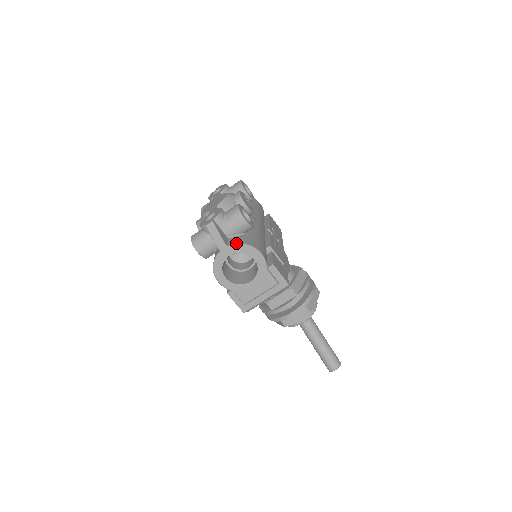
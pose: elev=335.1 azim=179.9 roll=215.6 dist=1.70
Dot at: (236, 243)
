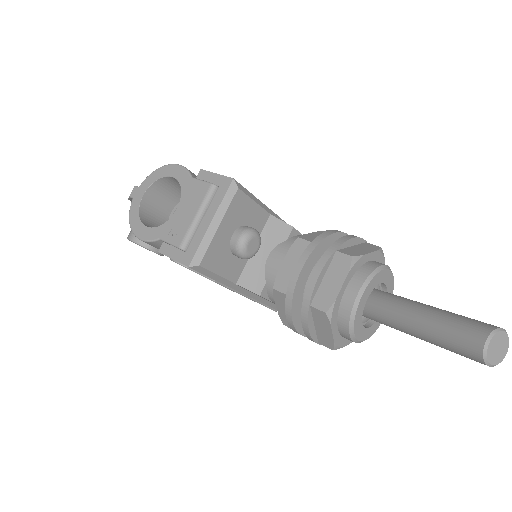
Dot at: (148, 177)
